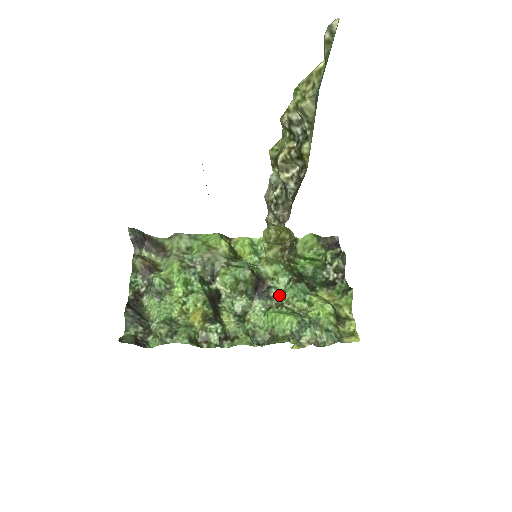
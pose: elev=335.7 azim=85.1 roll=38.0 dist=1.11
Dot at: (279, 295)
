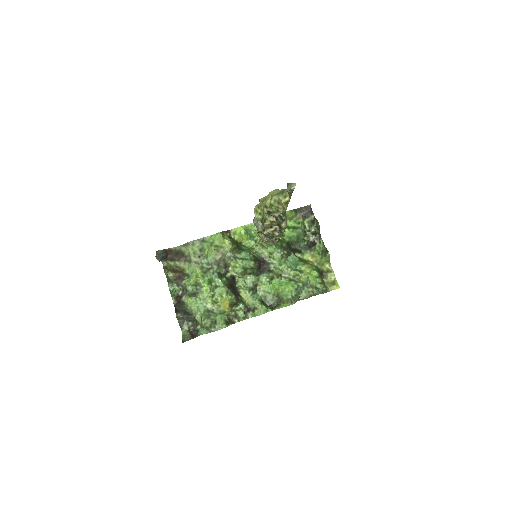
Dot at: (277, 269)
